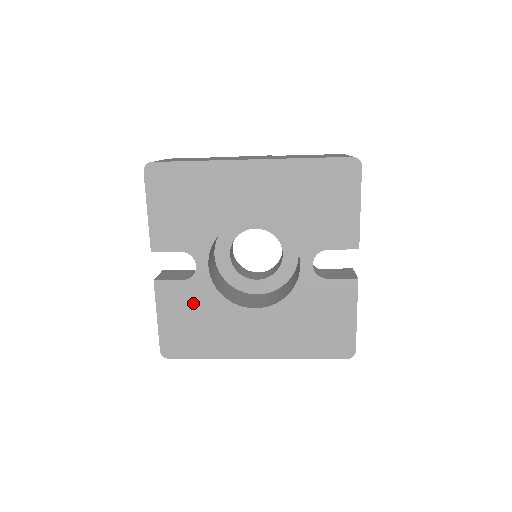
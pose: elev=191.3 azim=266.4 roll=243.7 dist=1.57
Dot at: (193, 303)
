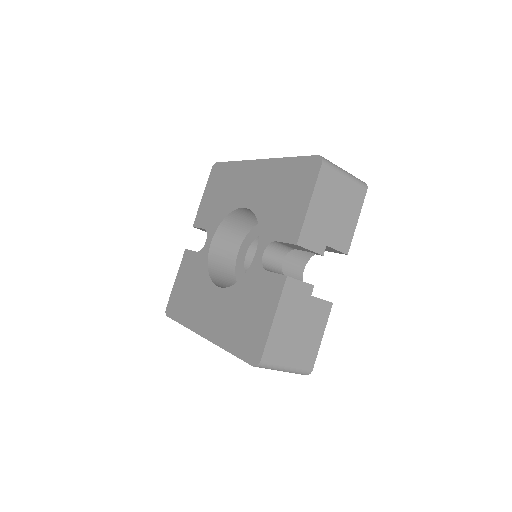
Dot at: (194, 272)
